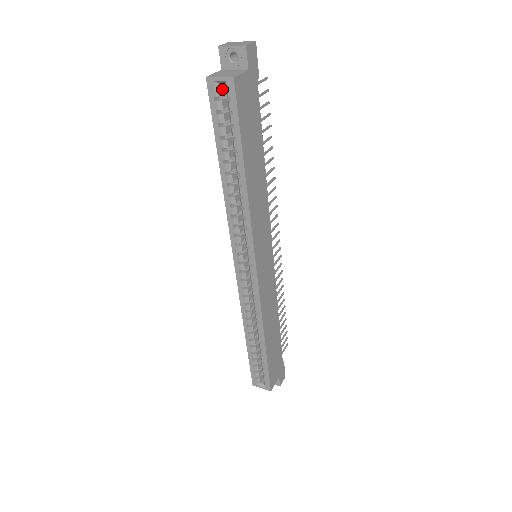
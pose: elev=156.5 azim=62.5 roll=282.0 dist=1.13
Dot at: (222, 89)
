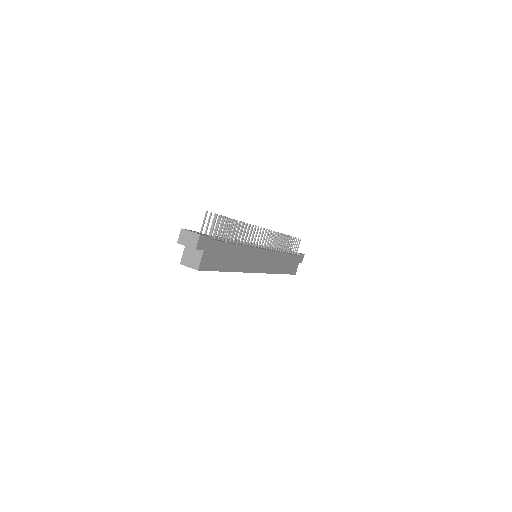
Dot at: occluded
